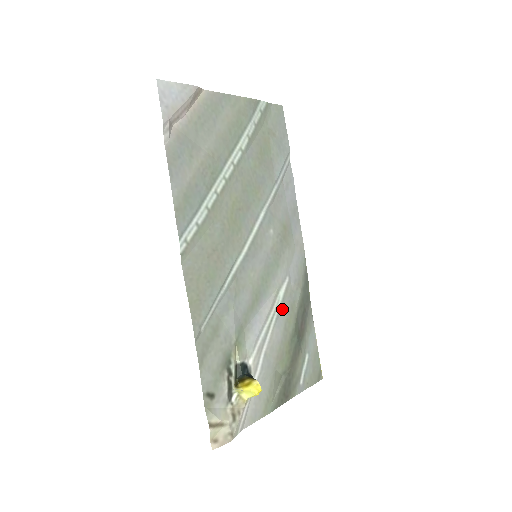
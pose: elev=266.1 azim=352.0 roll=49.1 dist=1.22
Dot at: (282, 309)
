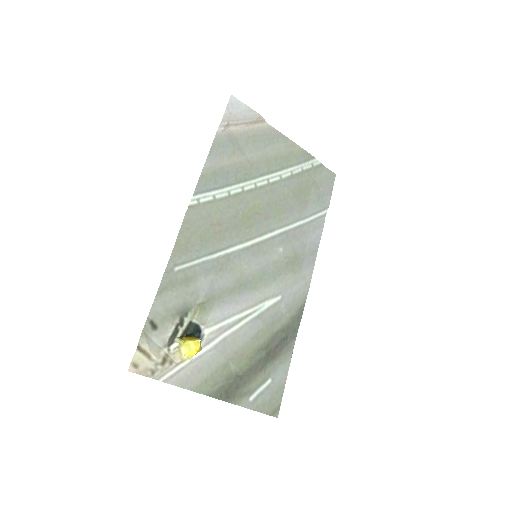
Dot at: (262, 317)
